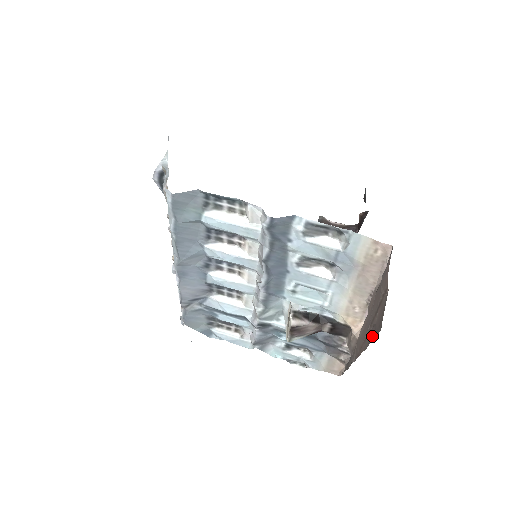
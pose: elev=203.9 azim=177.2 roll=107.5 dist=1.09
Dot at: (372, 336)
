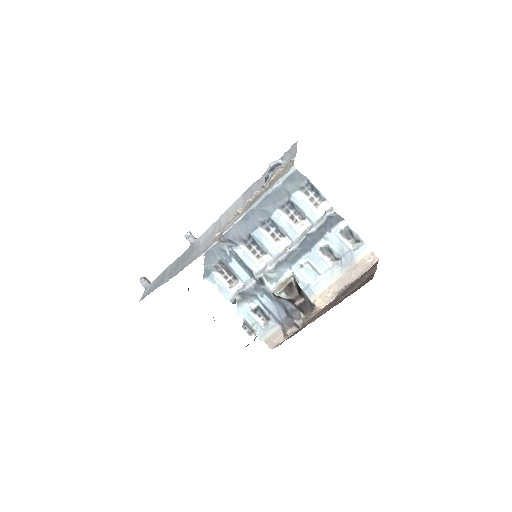
Dot at: (352, 292)
